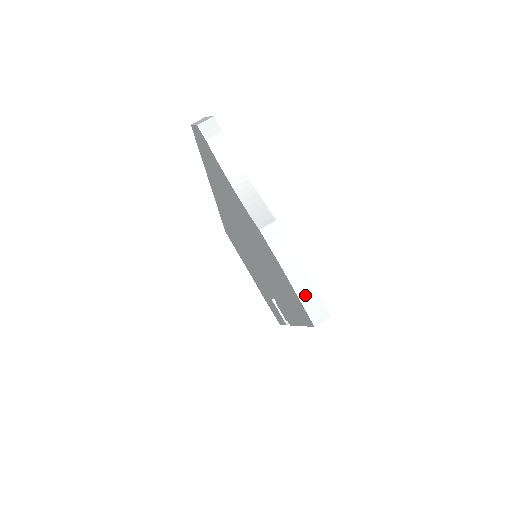
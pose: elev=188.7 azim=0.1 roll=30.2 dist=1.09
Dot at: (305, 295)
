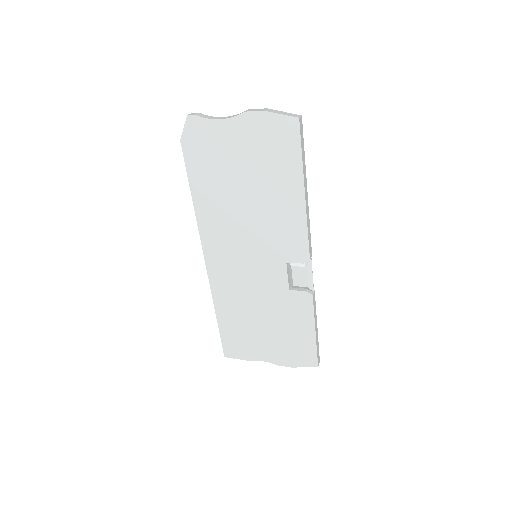
Dot at: (284, 114)
